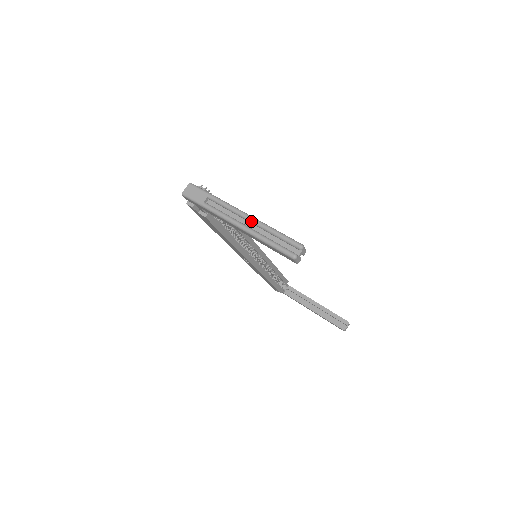
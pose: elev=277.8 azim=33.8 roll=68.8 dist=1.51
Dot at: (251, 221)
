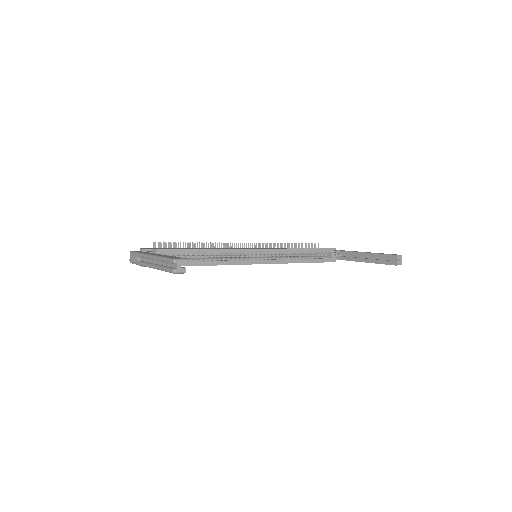
Dot at: (154, 259)
